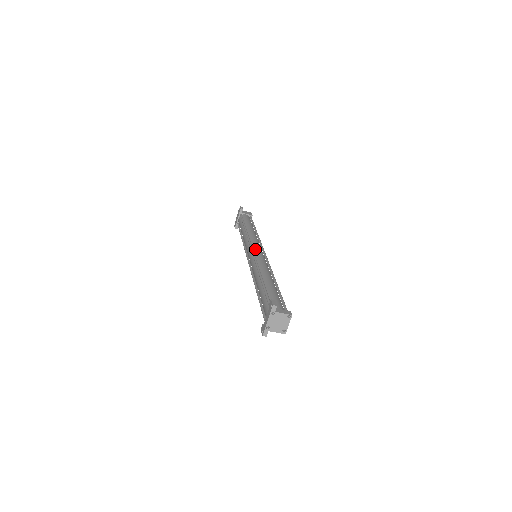
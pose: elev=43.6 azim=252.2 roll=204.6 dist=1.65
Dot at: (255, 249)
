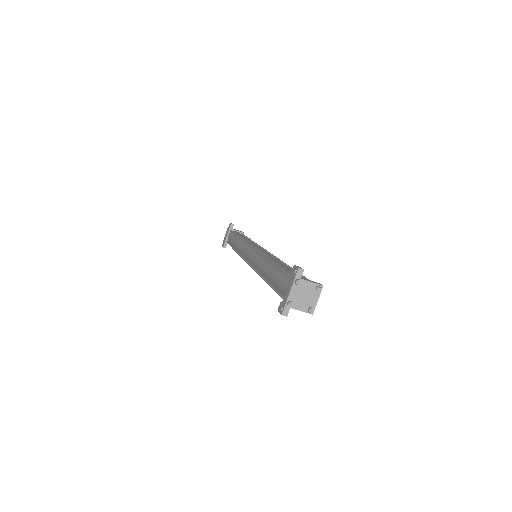
Dot at: (255, 247)
